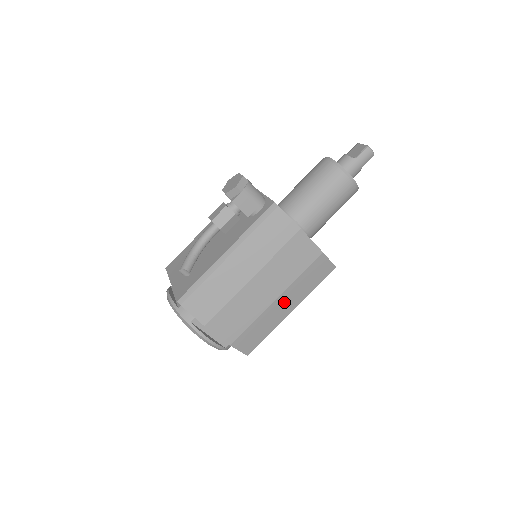
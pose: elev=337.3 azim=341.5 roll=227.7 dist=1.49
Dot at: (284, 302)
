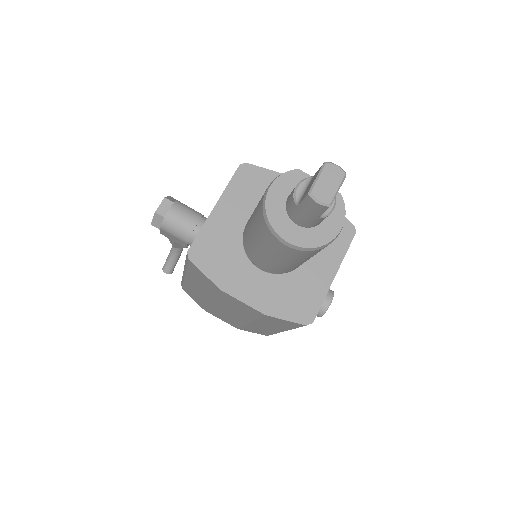
Dot at: (263, 326)
